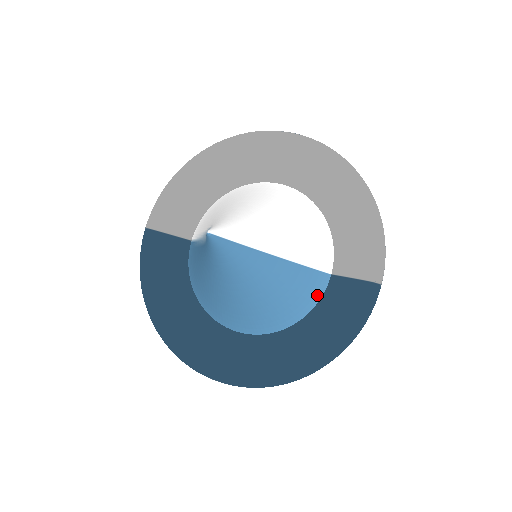
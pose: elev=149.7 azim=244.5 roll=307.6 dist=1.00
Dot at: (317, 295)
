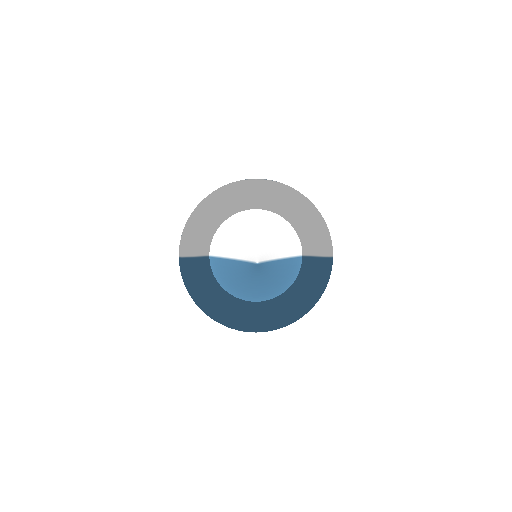
Dot at: (298, 269)
